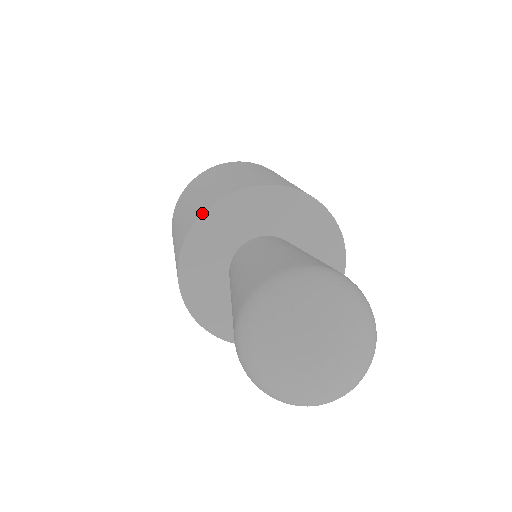
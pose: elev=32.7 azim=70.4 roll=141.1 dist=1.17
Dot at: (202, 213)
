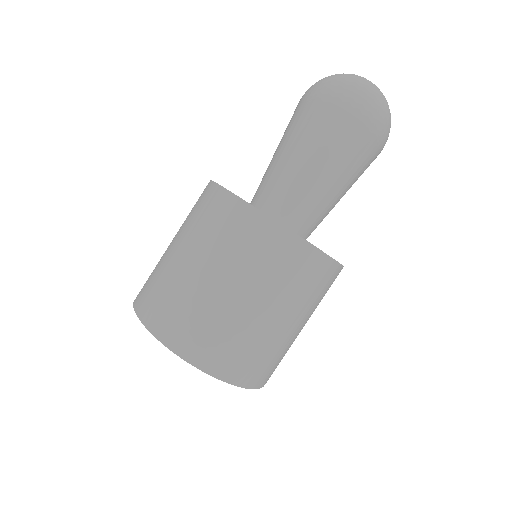
Dot at: occluded
